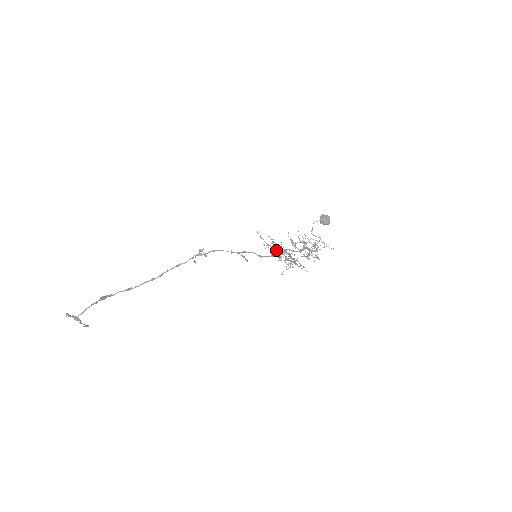
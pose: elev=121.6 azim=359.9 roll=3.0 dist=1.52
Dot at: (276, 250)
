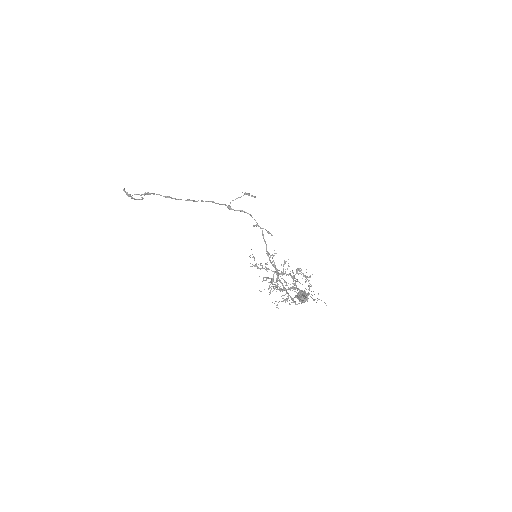
Dot at: occluded
